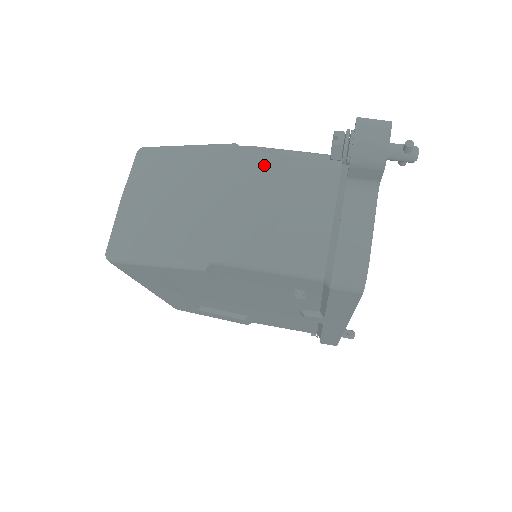
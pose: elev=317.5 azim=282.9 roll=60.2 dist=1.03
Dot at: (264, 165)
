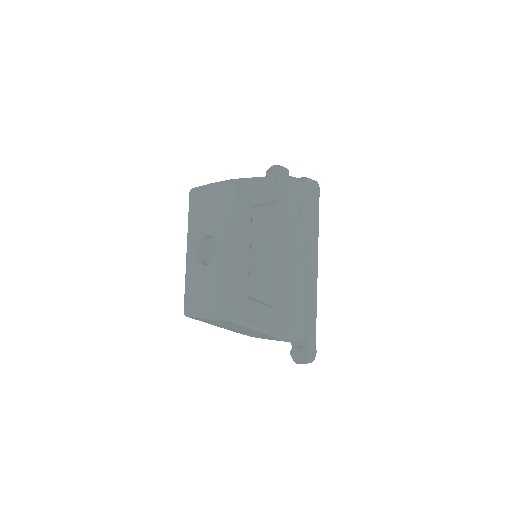
Dot at: occluded
